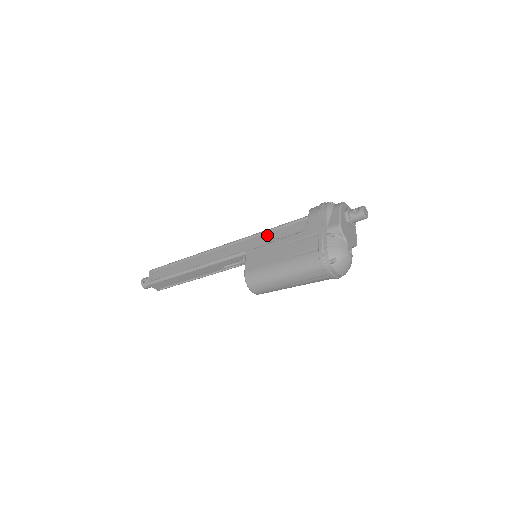
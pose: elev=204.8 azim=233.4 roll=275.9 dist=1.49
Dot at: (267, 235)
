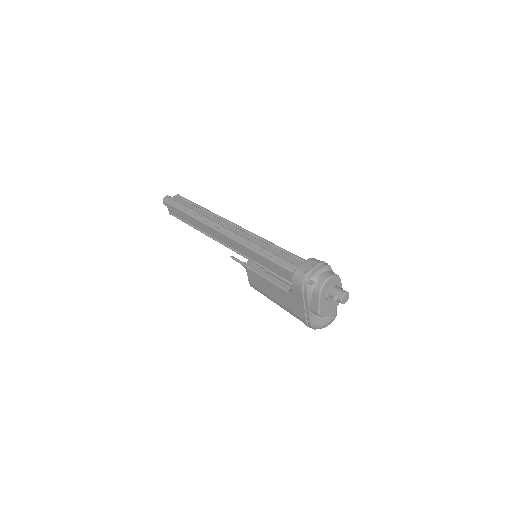
Dot at: (260, 258)
